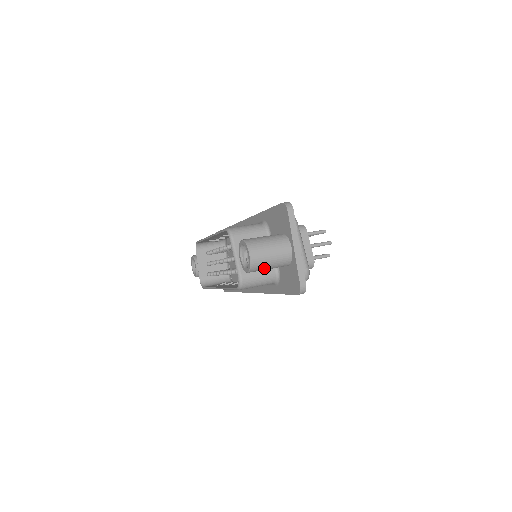
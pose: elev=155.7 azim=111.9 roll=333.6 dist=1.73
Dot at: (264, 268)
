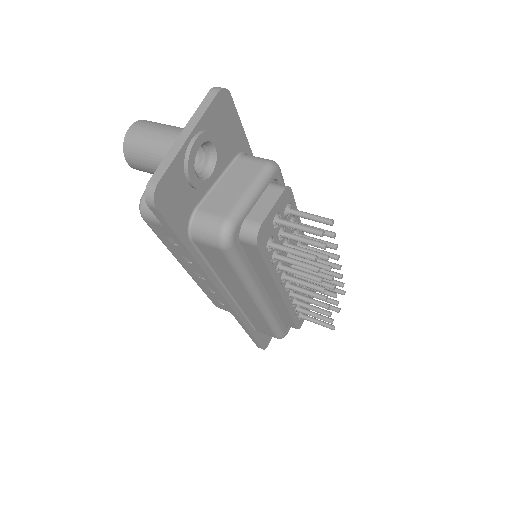
Dot at: (142, 159)
